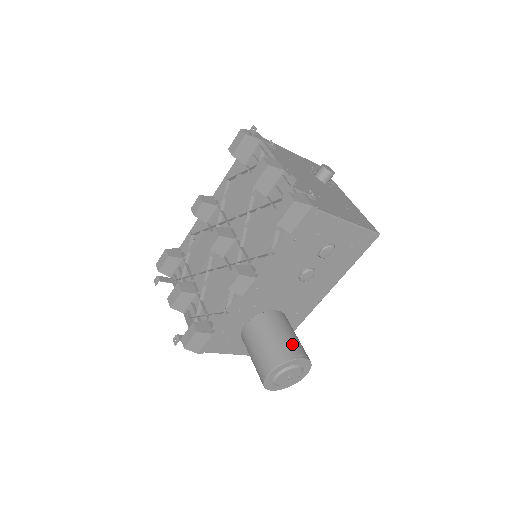
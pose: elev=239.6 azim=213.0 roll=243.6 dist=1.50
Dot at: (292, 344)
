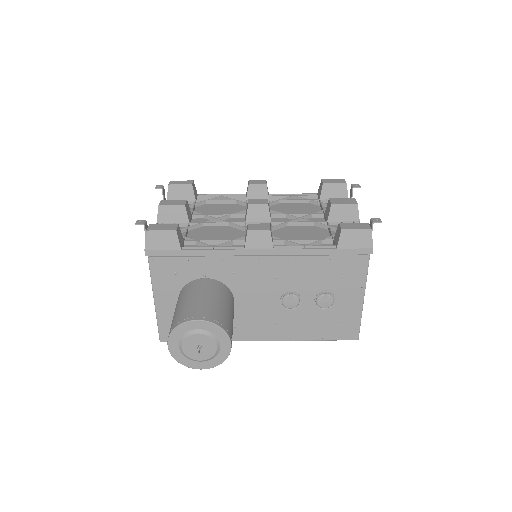
Dot at: (232, 327)
